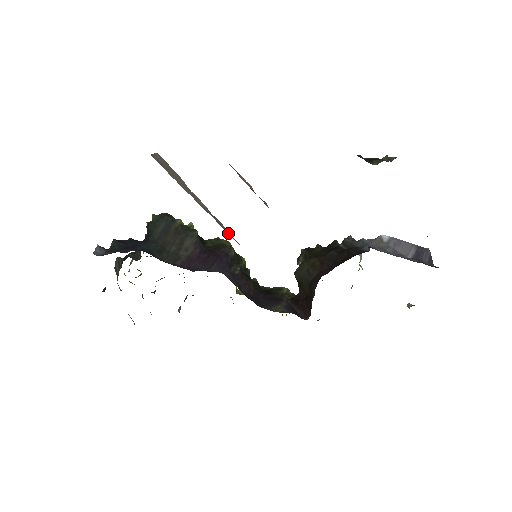
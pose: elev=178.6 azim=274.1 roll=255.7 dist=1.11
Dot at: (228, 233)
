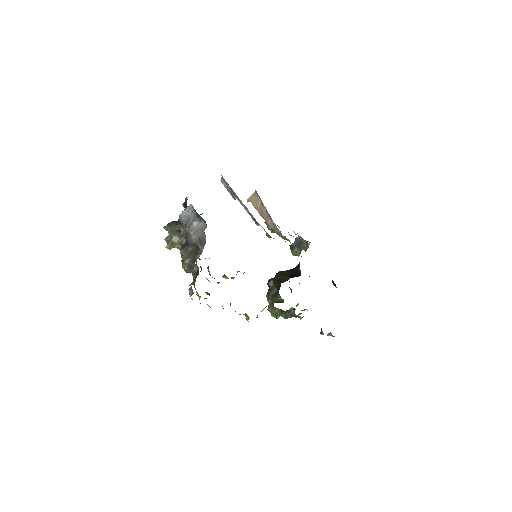
Dot at: occluded
